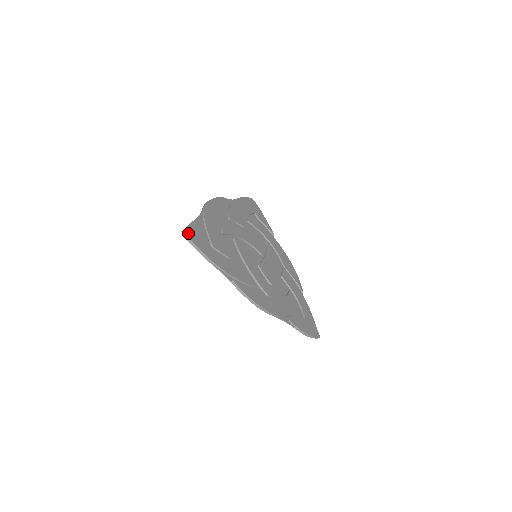
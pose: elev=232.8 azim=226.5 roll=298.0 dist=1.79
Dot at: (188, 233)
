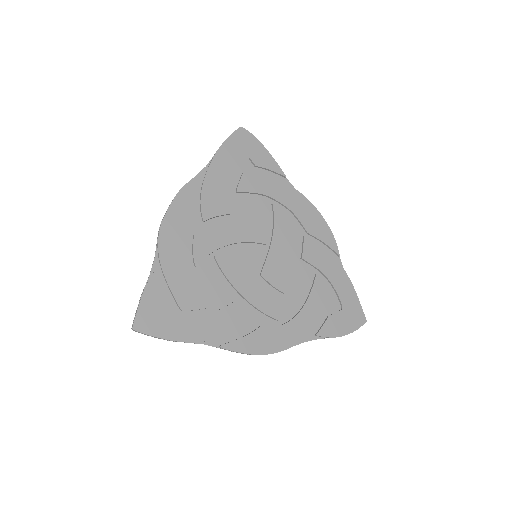
Dot at: (139, 324)
